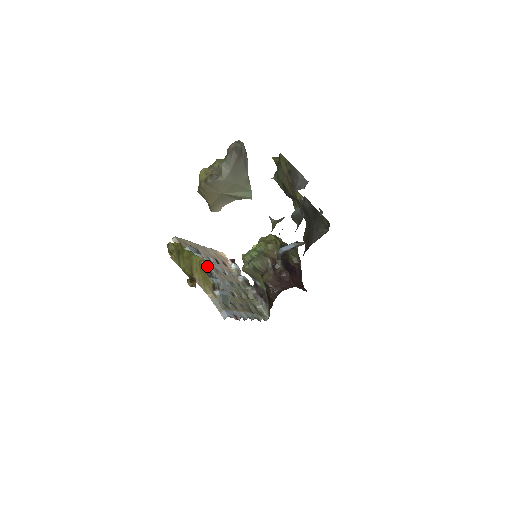
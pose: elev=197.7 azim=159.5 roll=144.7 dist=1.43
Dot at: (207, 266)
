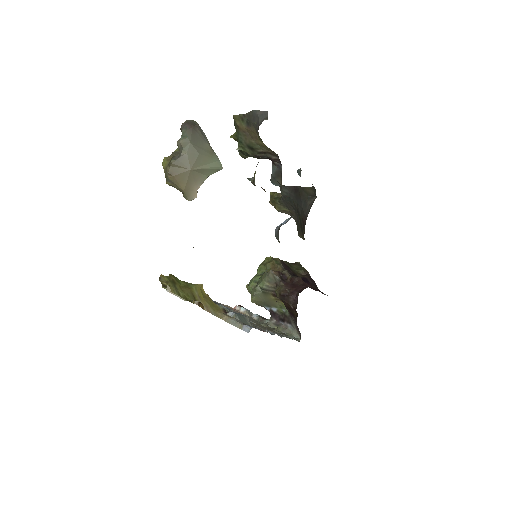
Dot at: occluded
